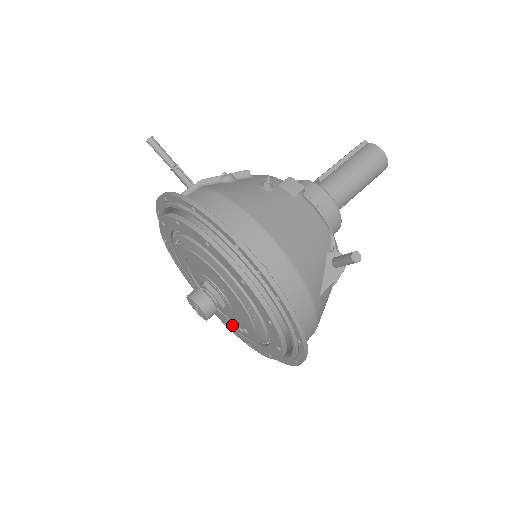
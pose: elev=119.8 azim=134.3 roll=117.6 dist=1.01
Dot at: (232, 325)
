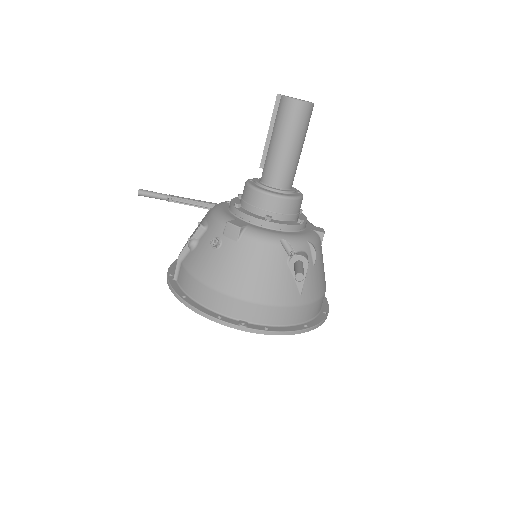
Dot at: occluded
